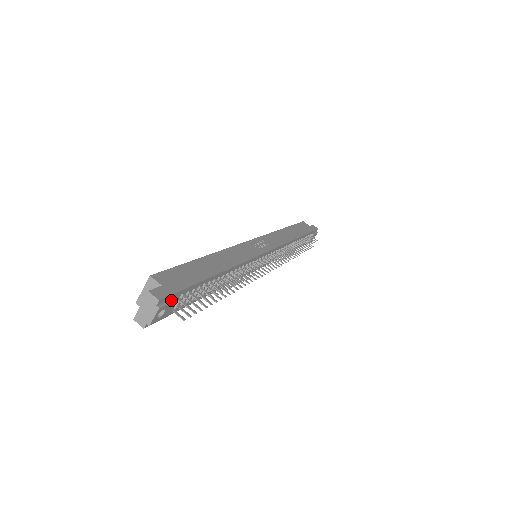
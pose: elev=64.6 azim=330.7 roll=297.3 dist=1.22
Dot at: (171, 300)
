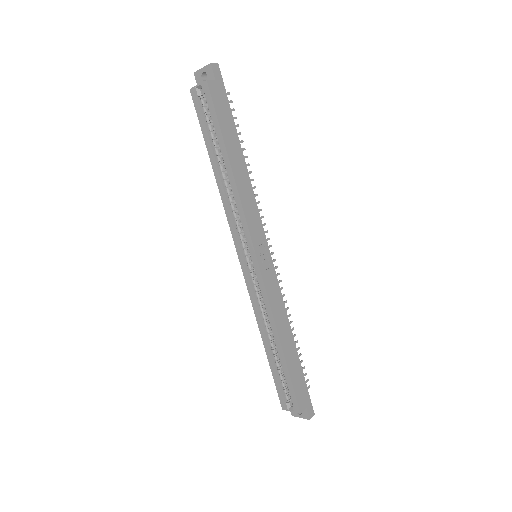
Dot at: (309, 401)
